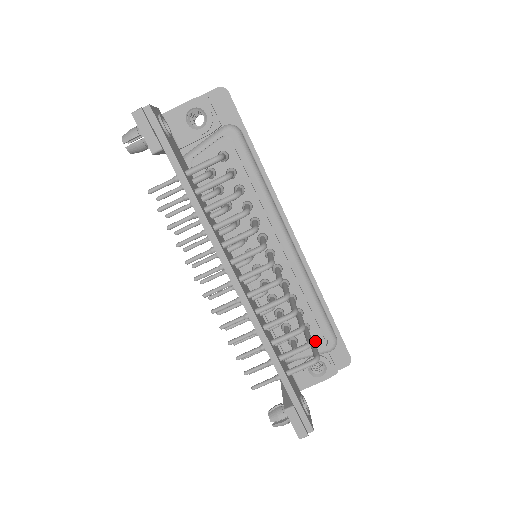
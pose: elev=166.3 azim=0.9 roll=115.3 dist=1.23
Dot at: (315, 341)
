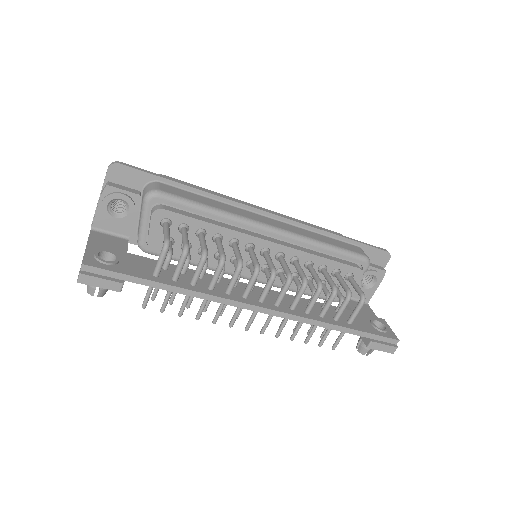
Dot at: (351, 275)
